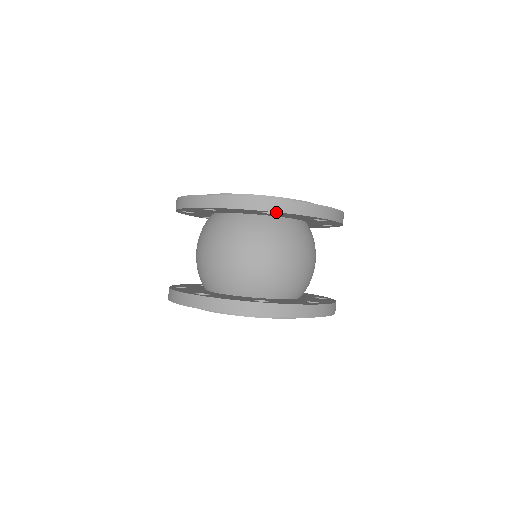
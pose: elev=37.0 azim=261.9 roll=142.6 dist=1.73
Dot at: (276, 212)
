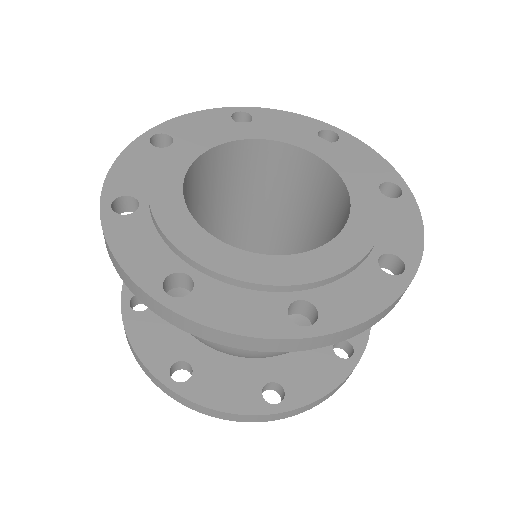
Dot at: (314, 346)
